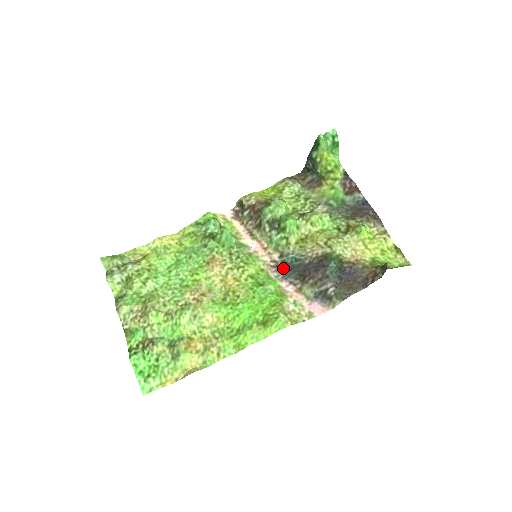
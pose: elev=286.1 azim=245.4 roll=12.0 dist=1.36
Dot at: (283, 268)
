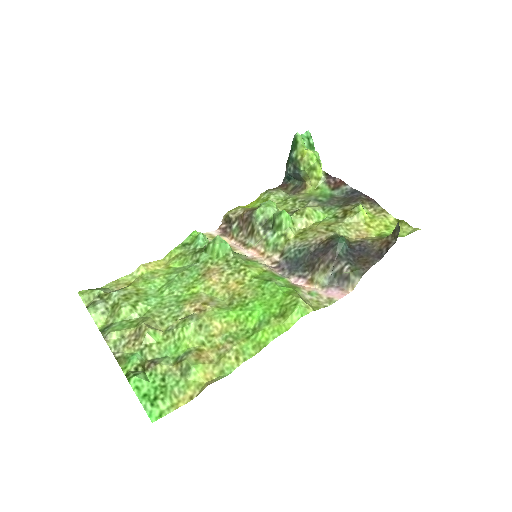
Dot at: (287, 265)
